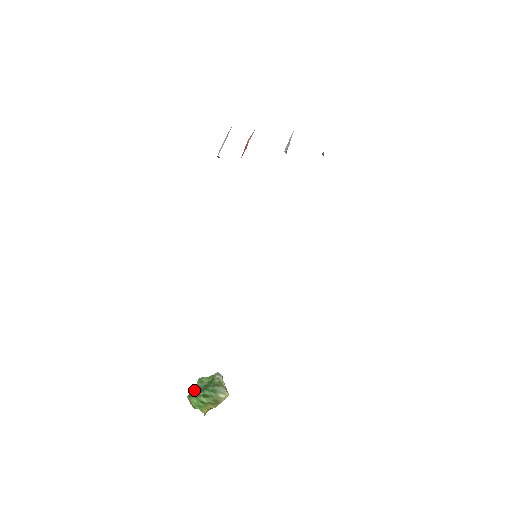
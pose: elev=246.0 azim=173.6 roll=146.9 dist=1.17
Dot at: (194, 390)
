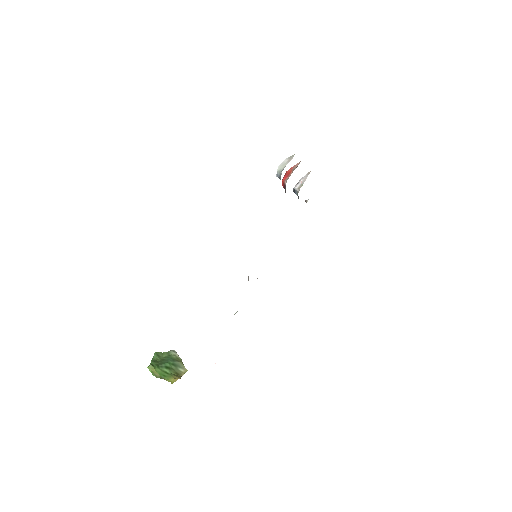
Dot at: (154, 361)
